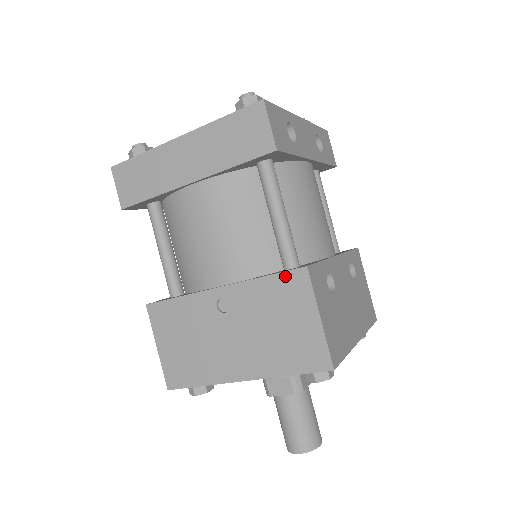
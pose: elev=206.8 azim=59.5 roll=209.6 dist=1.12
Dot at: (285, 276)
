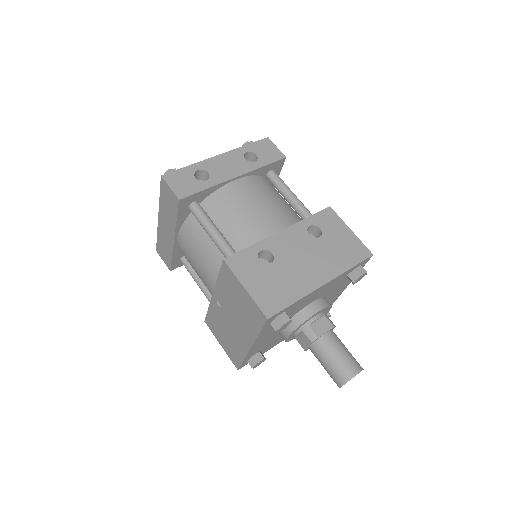
Dot at: (222, 271)
